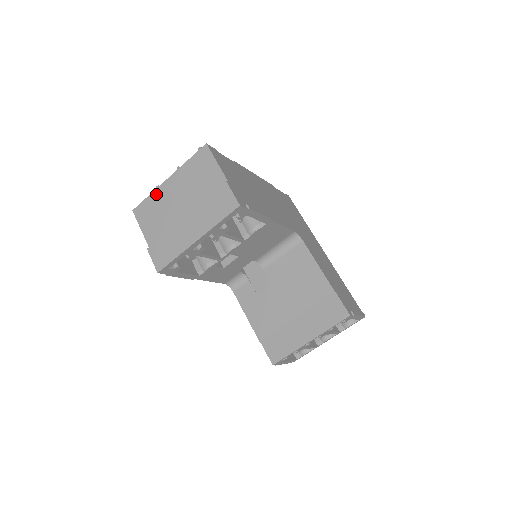
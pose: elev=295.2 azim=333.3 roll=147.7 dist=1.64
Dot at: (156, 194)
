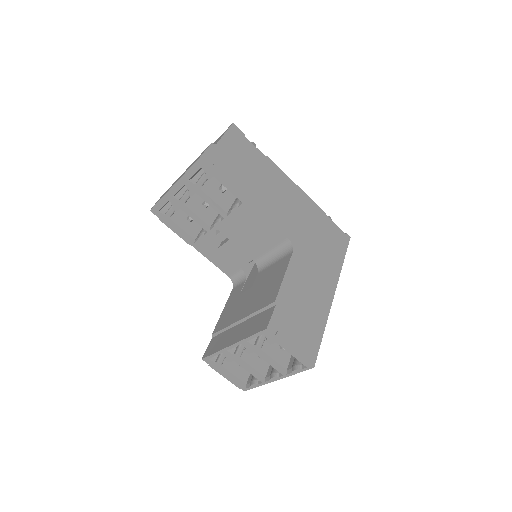
Dot at: occluded
